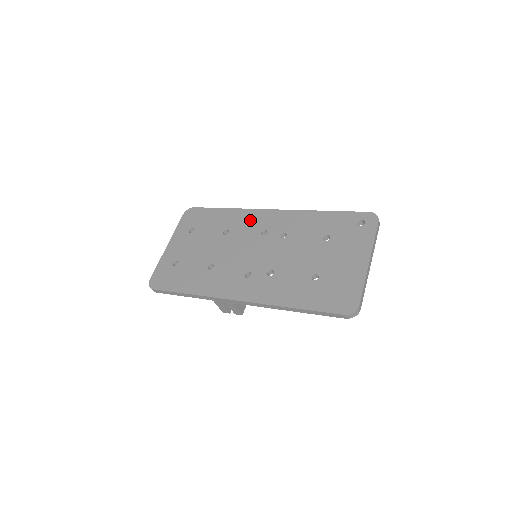
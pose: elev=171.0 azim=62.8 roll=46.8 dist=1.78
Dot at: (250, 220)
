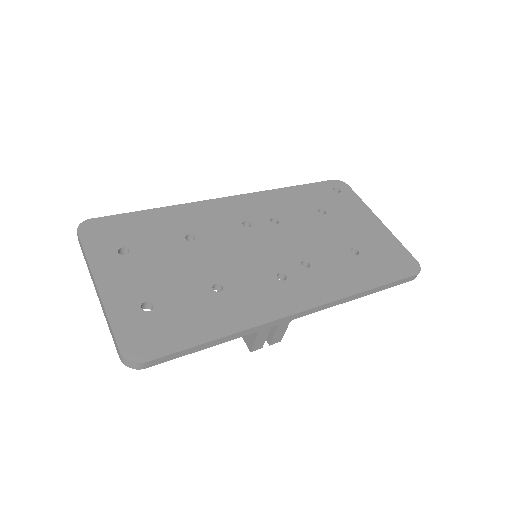
Dot at: (211, 215)
